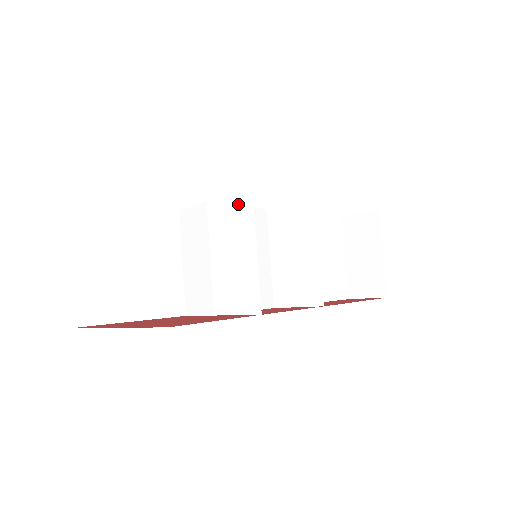
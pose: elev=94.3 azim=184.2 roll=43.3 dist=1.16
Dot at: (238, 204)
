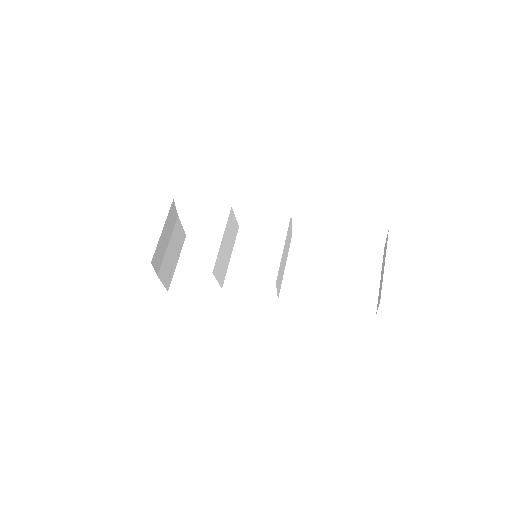
Dot at: (232, 219)
